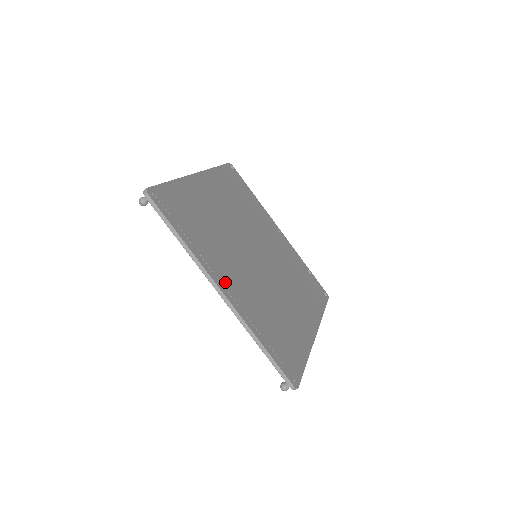
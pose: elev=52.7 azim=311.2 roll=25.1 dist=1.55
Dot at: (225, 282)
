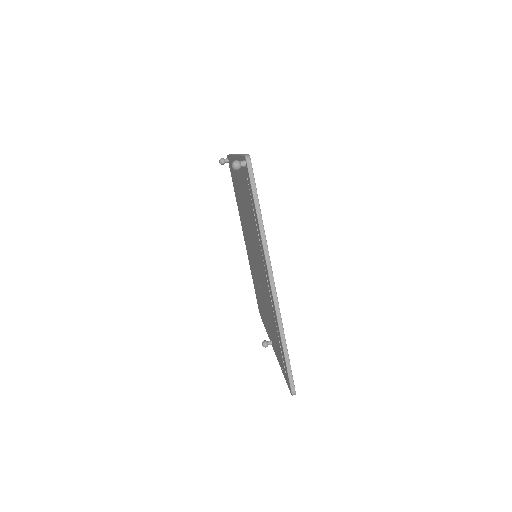
Dot at: occluded
